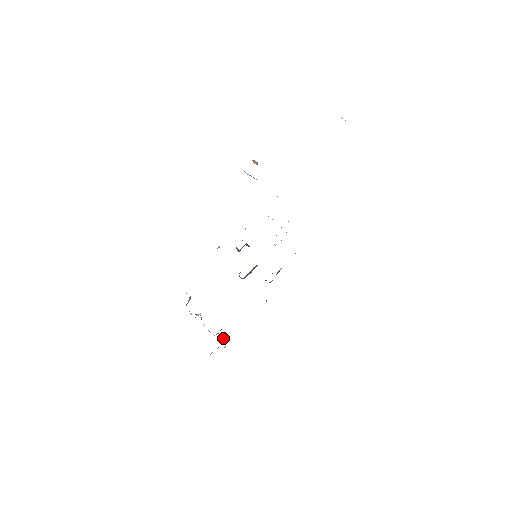
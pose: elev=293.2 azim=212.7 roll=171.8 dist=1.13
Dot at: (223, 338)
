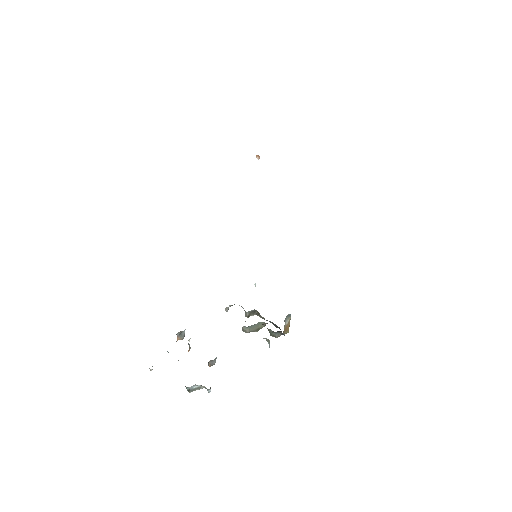
Dot at: (209, 361)
